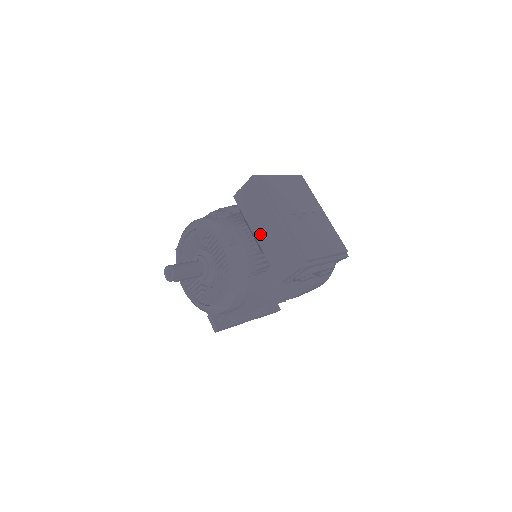
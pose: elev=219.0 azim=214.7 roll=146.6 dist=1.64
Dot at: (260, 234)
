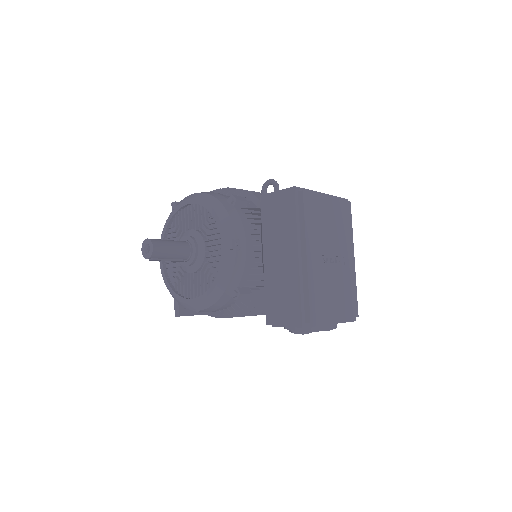
Dot at: (270, 258)
